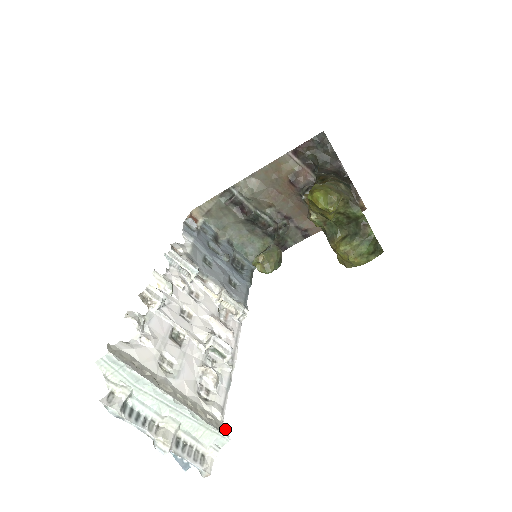
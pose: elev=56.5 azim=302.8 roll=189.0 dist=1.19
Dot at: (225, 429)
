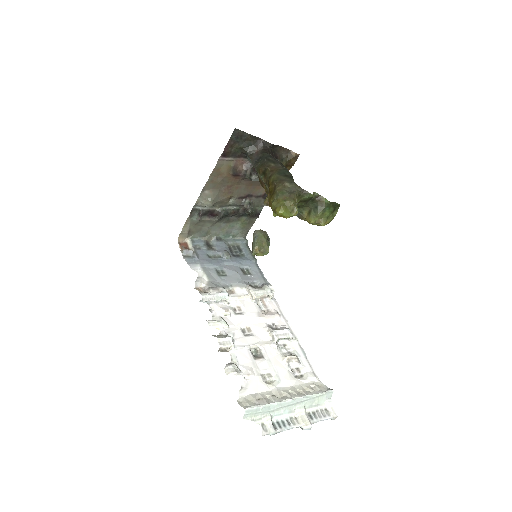
Dot at: (325, 385)
